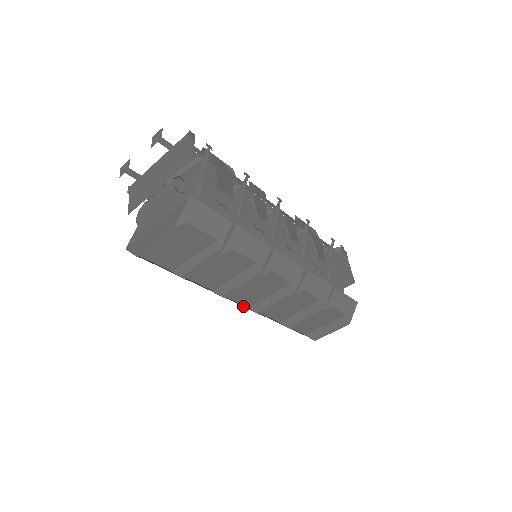
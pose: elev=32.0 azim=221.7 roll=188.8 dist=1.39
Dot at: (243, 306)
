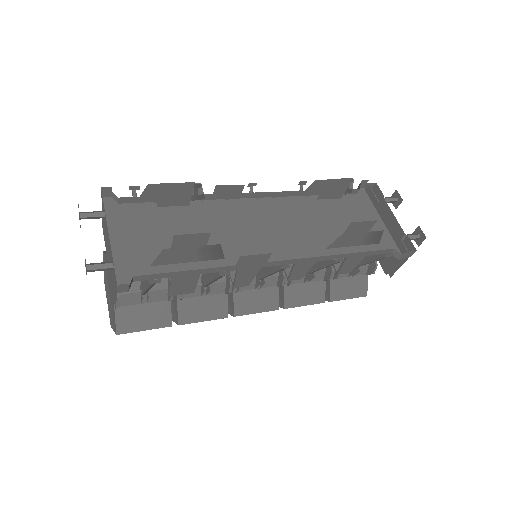
Dot at: occluded
